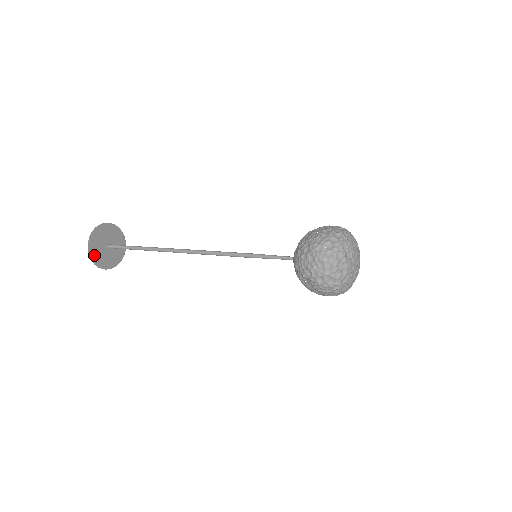
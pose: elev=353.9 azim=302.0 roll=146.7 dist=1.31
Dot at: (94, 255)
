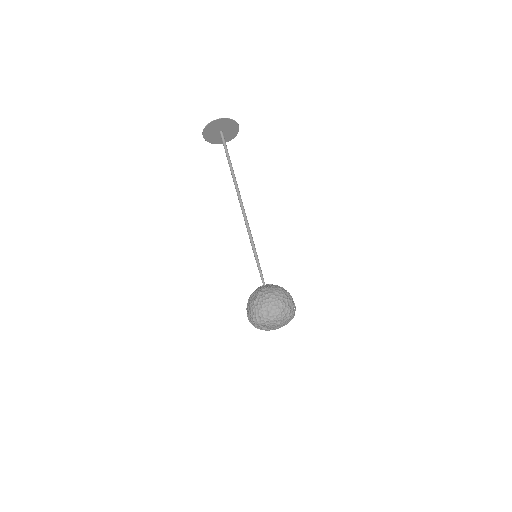
Dot at: (210, 139)
